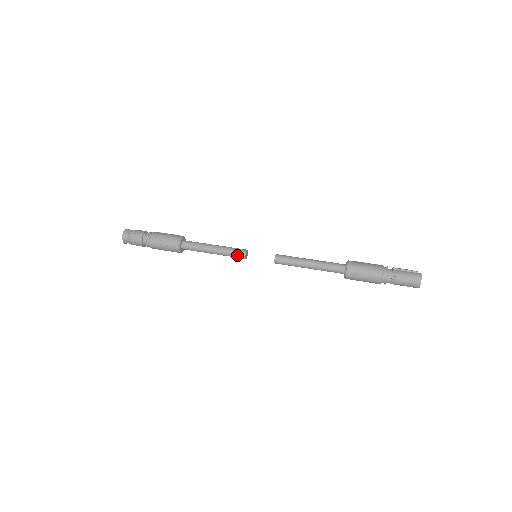
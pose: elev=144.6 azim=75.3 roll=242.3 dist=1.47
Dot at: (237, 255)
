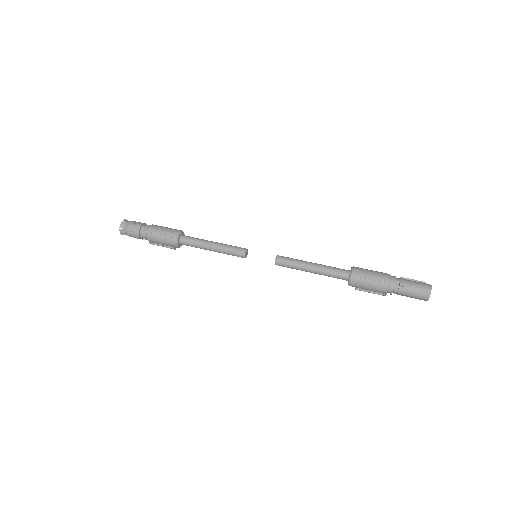
Dot at: (236, 252)
